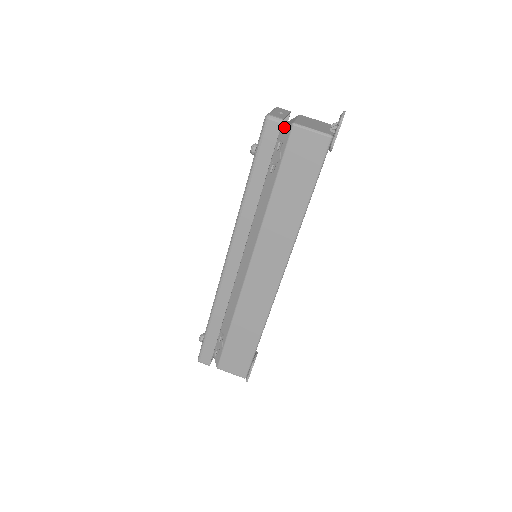
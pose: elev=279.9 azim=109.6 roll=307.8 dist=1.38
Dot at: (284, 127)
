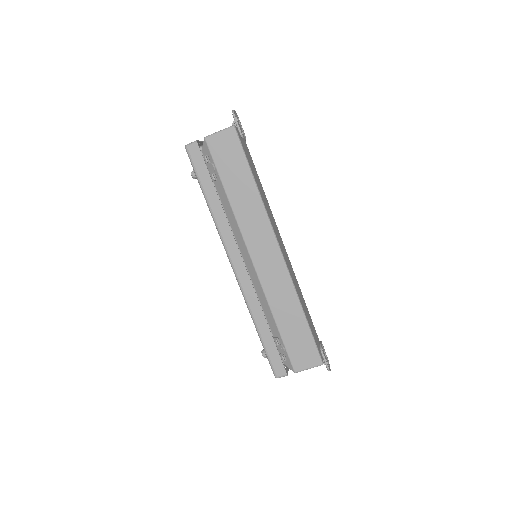
Dot at: (202, 146)
